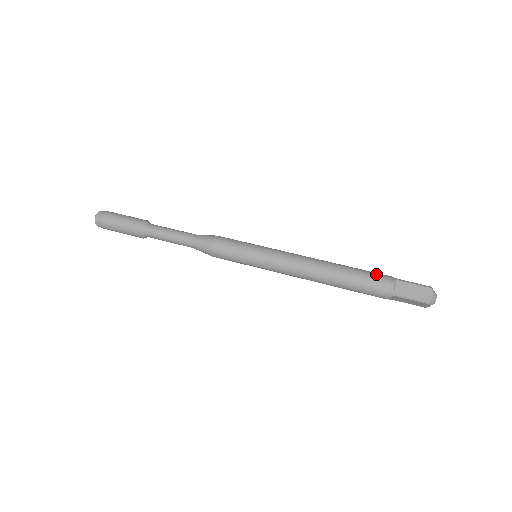
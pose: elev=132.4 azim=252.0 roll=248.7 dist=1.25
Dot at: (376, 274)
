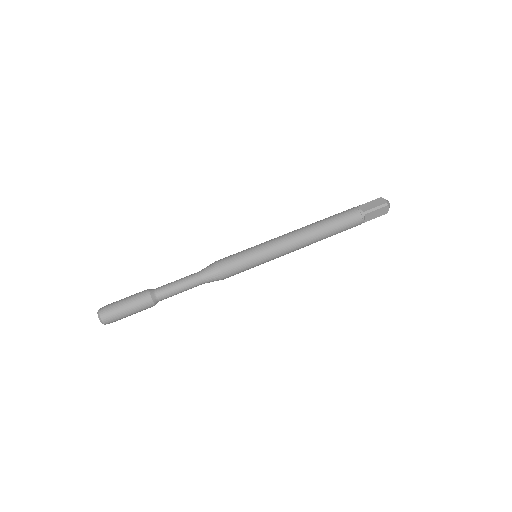
Dot at: (350, 220)
